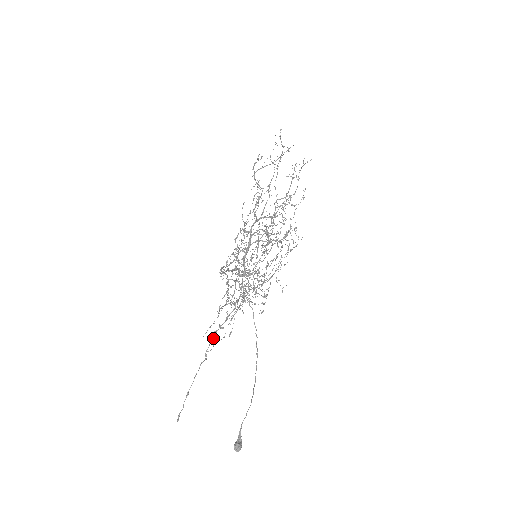
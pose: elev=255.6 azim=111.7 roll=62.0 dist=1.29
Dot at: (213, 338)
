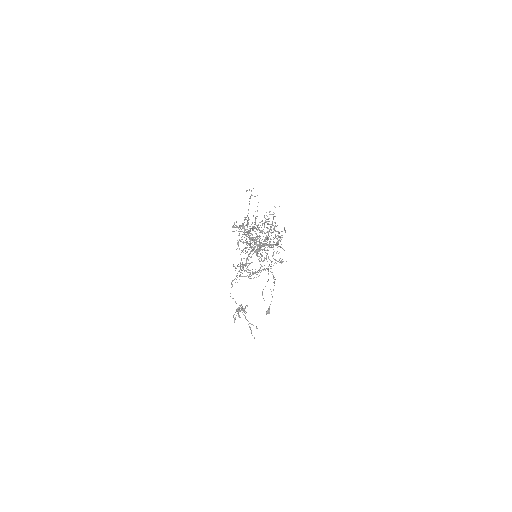
Dot at: occluded
